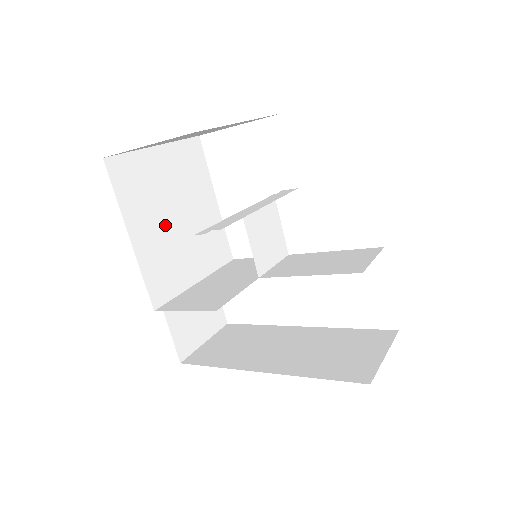
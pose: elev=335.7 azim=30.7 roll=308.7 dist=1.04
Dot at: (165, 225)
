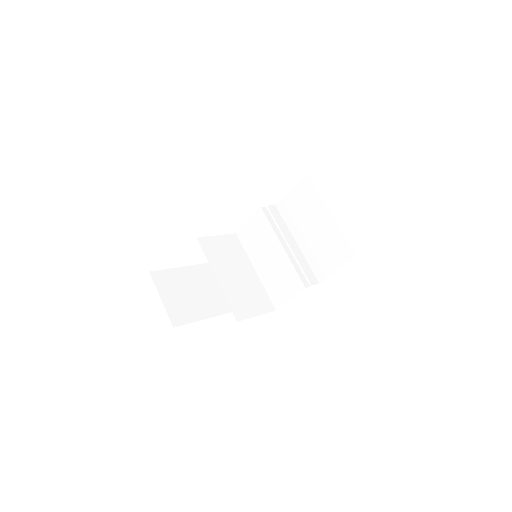
Dot at: occluded
